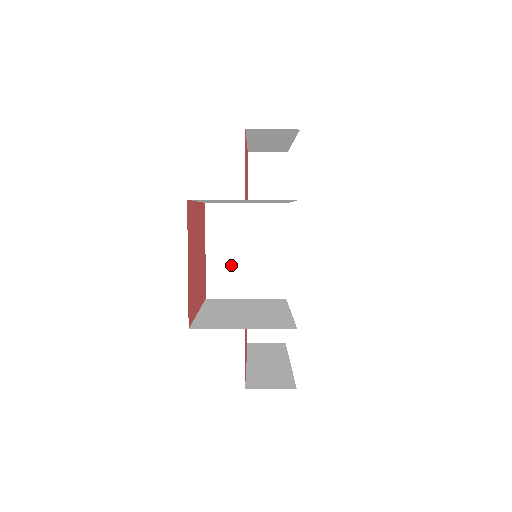
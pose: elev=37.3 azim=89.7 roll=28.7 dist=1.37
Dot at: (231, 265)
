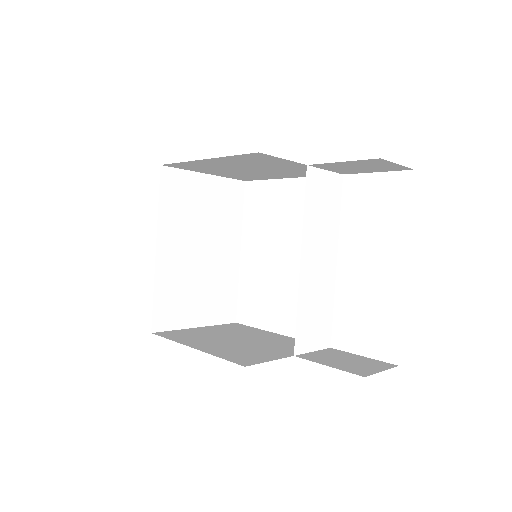
Dot at: (220, 167)
